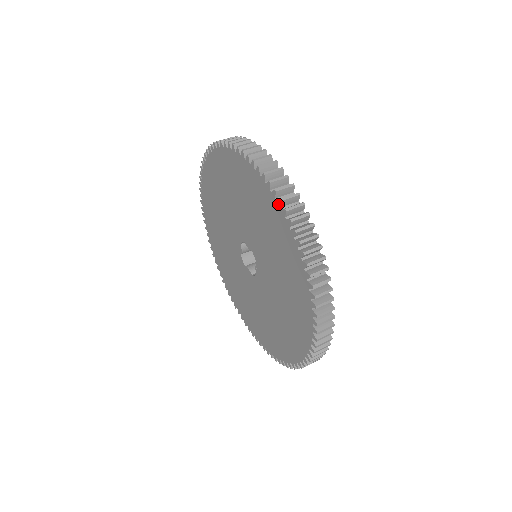
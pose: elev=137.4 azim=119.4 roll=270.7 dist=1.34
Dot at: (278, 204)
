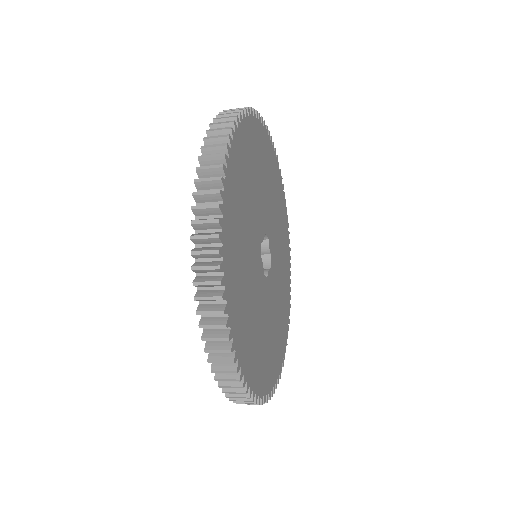
Dot at: (203, 154)
